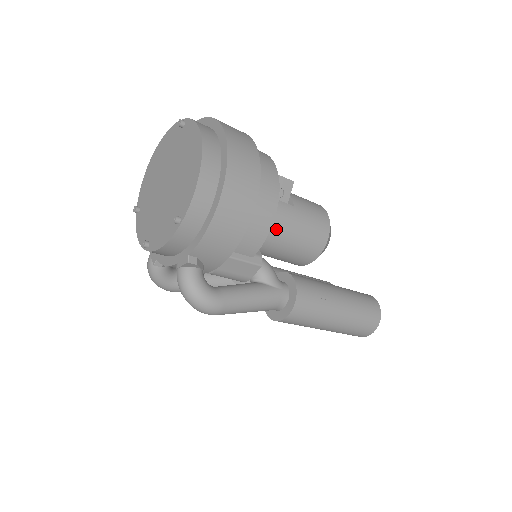
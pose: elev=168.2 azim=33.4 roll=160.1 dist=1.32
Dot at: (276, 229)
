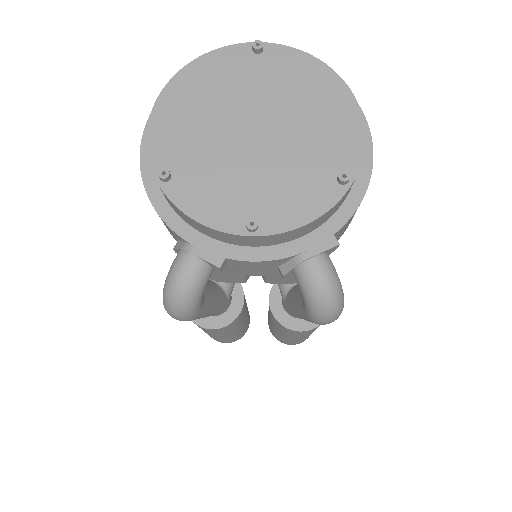
Dot at: occluded
